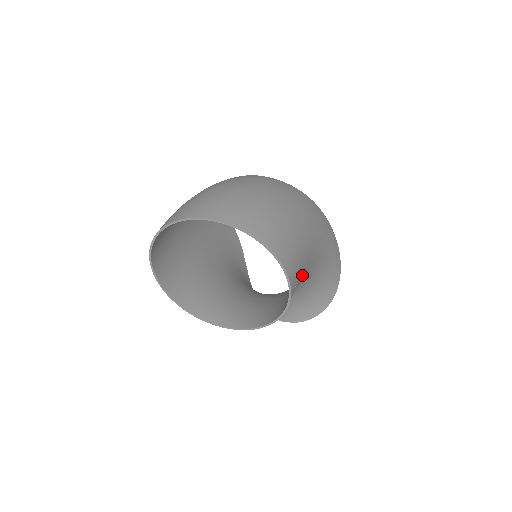
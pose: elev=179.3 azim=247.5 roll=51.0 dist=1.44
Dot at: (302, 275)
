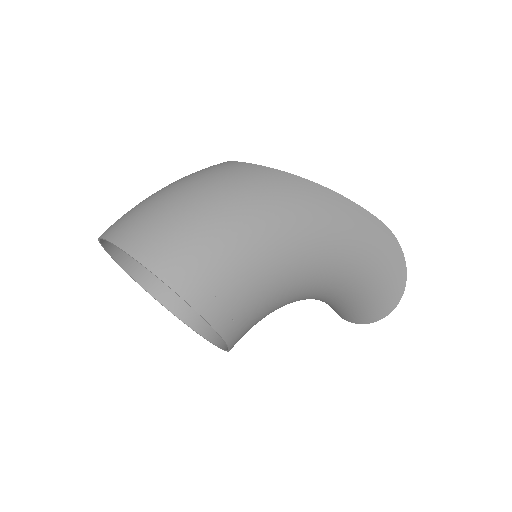
Dot at: (269, 296)
